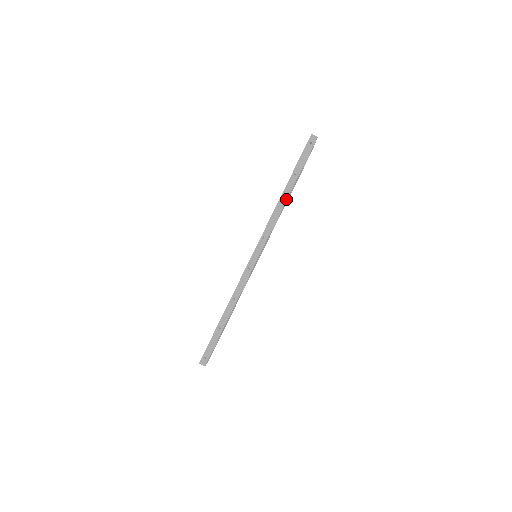
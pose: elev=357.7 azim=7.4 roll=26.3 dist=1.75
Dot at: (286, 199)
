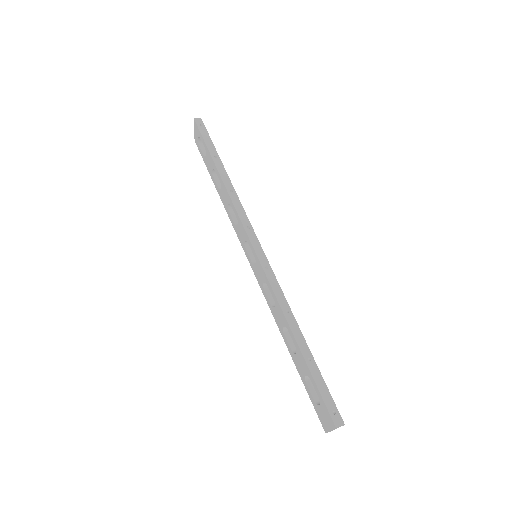
Dot at: (229, 181)
